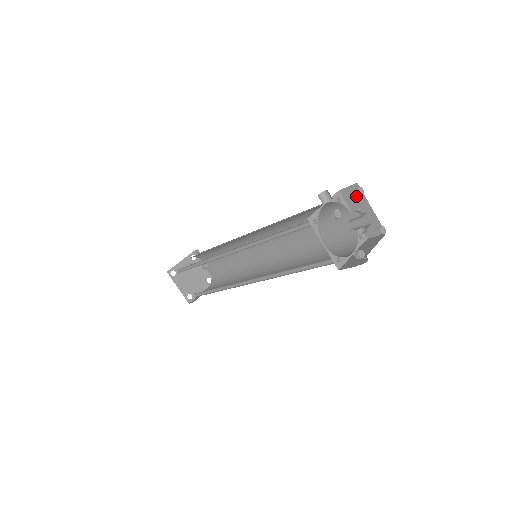
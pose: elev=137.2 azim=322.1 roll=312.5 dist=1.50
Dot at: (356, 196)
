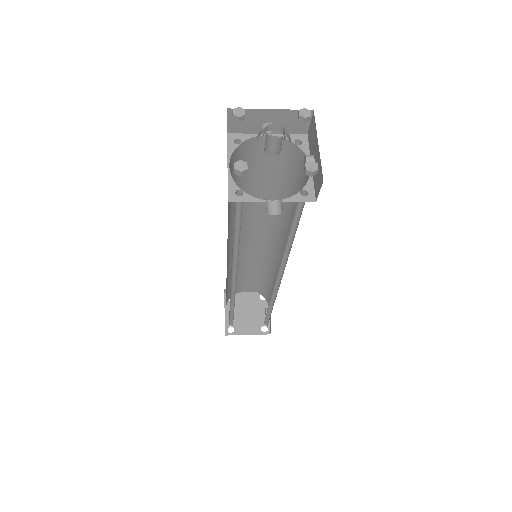
Dot at: (298, 120)
